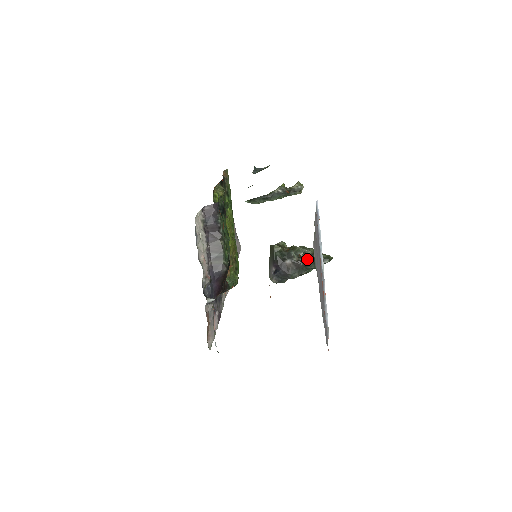
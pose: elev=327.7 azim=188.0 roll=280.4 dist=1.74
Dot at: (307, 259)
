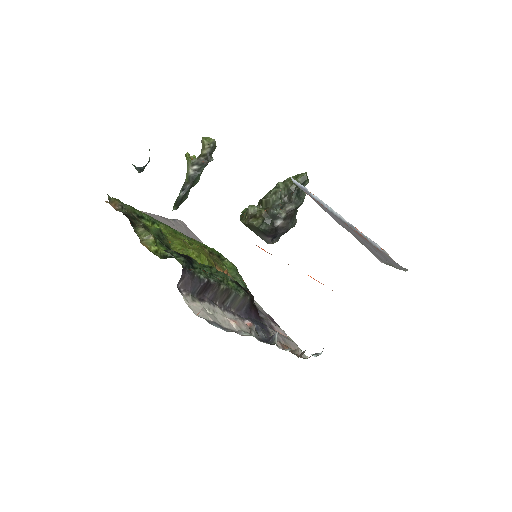
Dot at: (292, 203)
